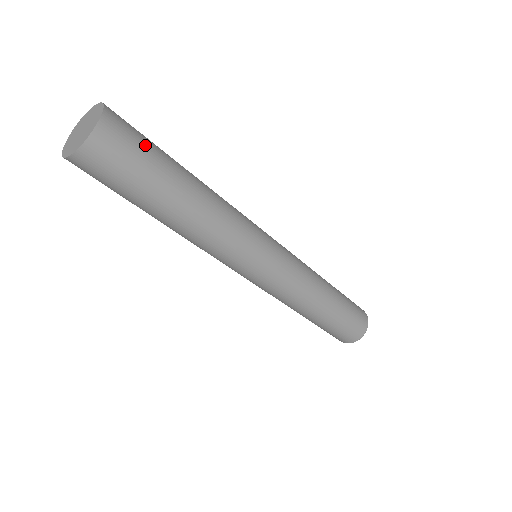
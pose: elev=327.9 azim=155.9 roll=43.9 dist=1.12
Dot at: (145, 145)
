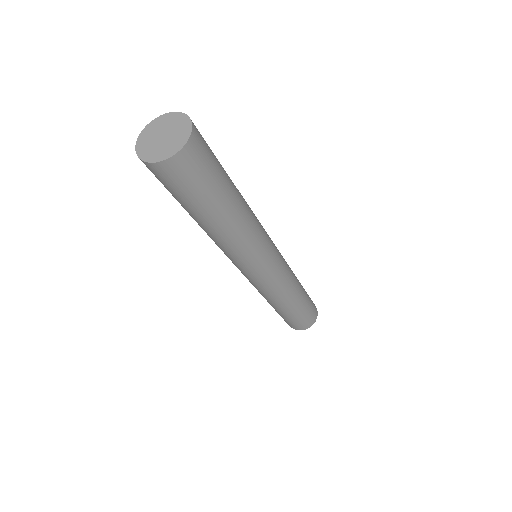
Dot at: occluded
